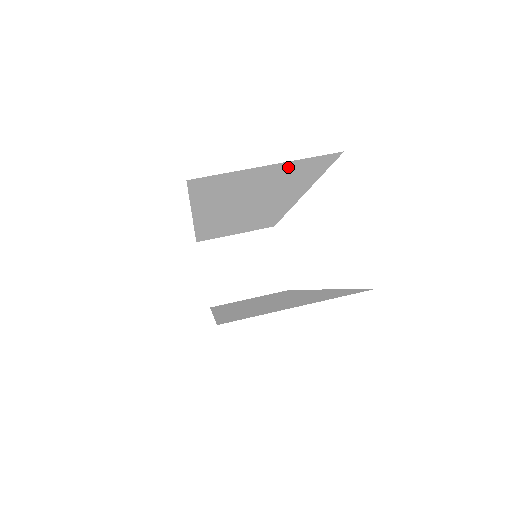
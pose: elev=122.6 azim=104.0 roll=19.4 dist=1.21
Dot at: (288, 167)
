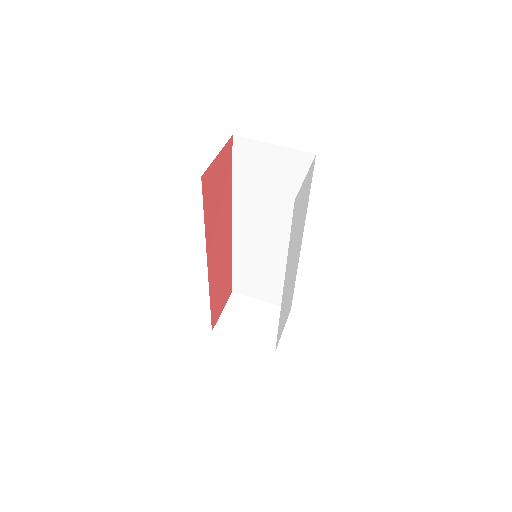
Dot at: (286, 158)
